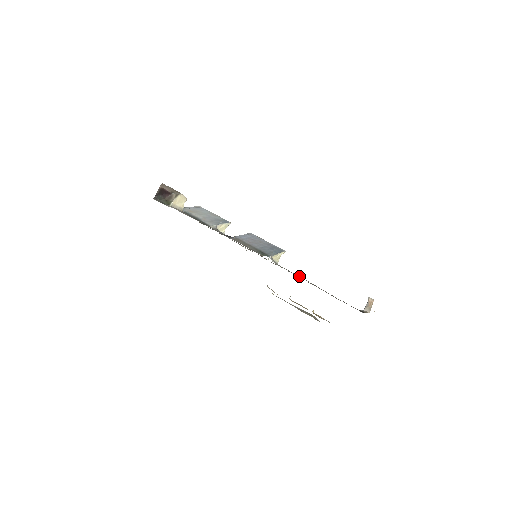
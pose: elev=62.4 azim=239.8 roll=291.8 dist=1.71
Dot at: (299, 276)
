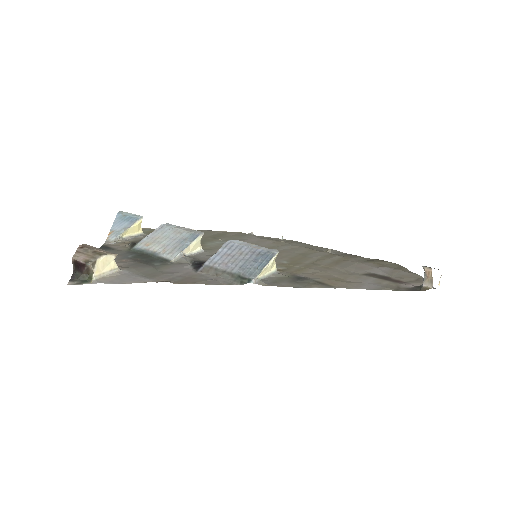
Dot at: (309, 280)
